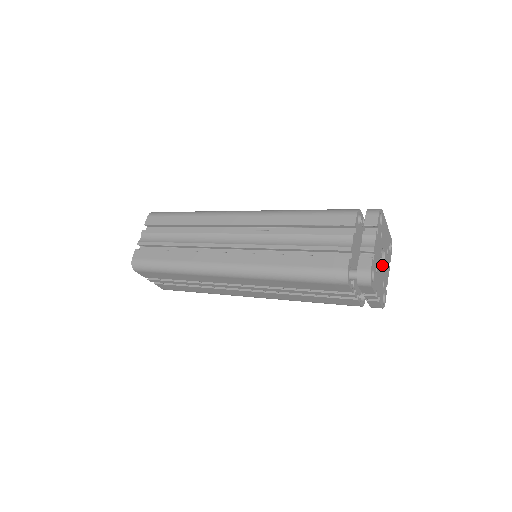
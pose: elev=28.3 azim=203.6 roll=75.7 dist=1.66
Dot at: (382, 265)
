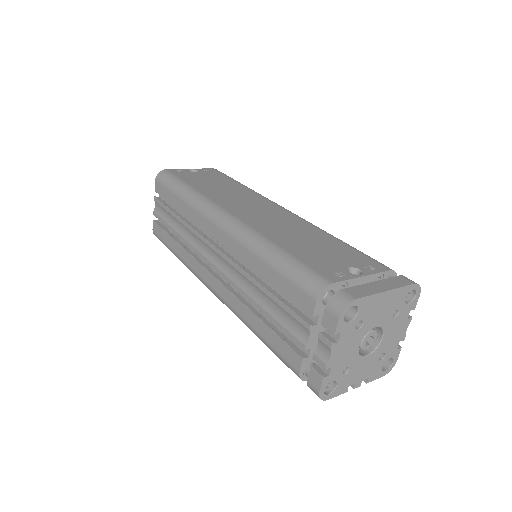
Dot at: (379, 337)
